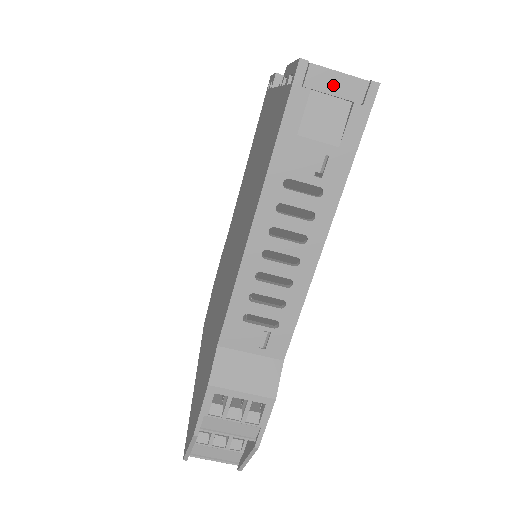
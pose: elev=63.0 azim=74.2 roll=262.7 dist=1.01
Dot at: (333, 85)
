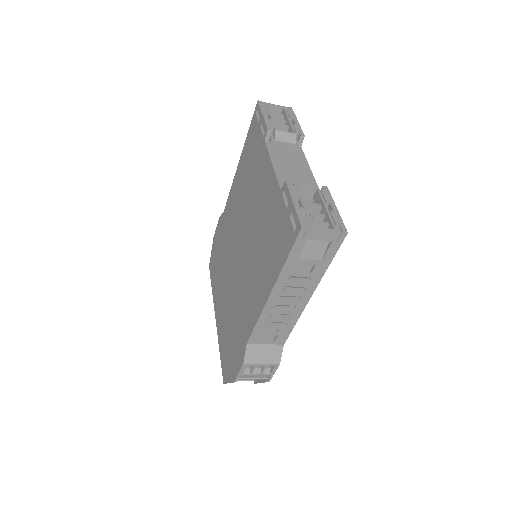
Dot at: (320, 236)
